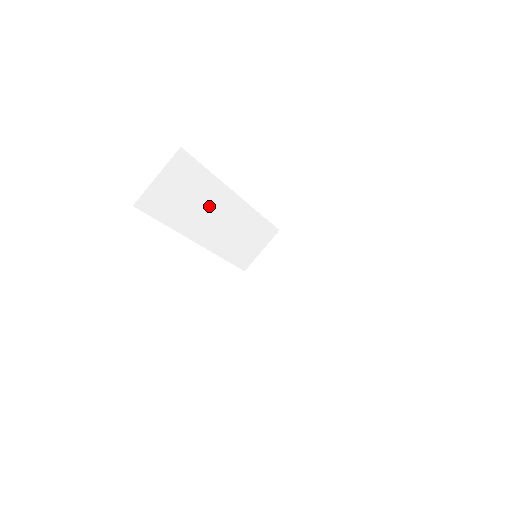
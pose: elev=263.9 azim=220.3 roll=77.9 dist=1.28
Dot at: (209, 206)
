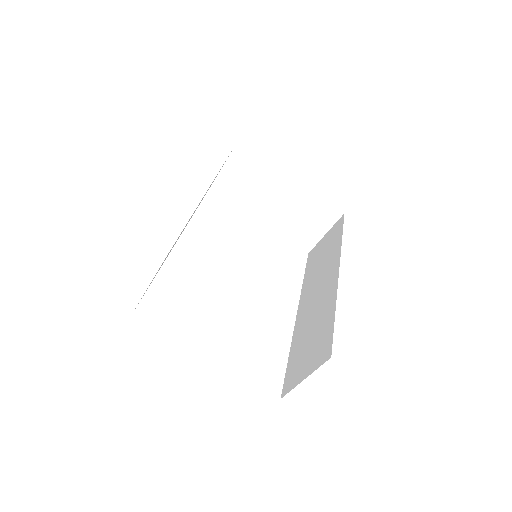
Dot at: occluded
